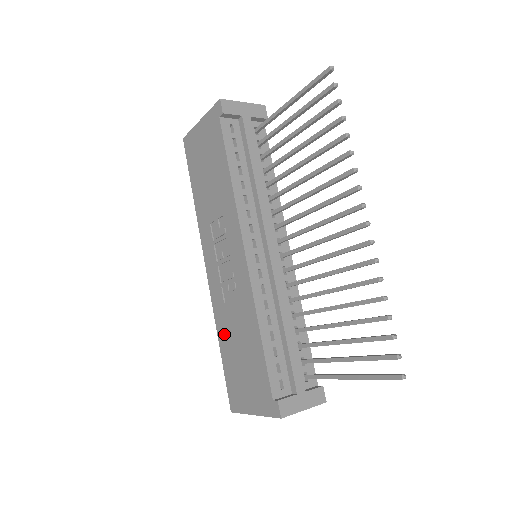
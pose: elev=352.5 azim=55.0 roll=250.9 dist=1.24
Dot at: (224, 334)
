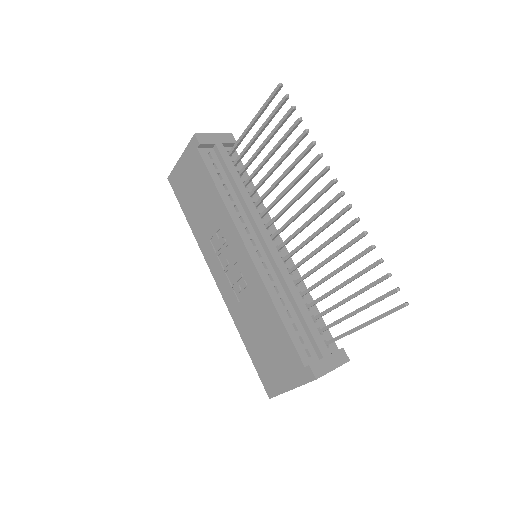
Dot at: (246, 330)
